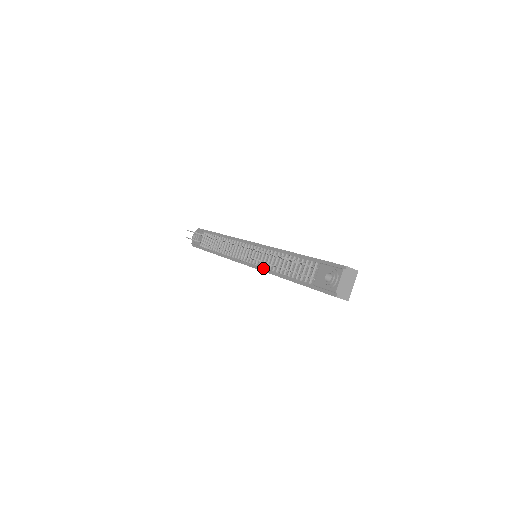
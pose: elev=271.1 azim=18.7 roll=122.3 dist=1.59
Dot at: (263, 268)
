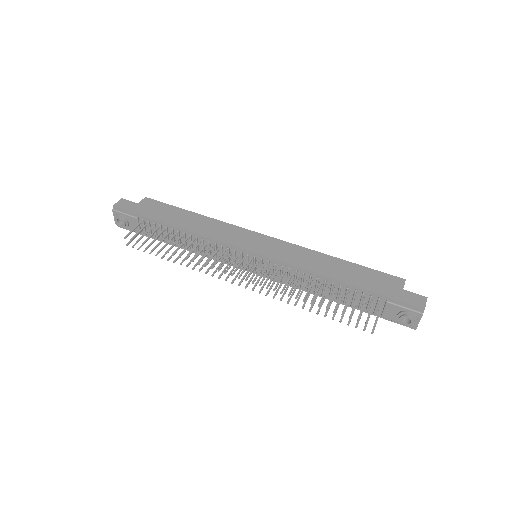
Dot at: occluded
